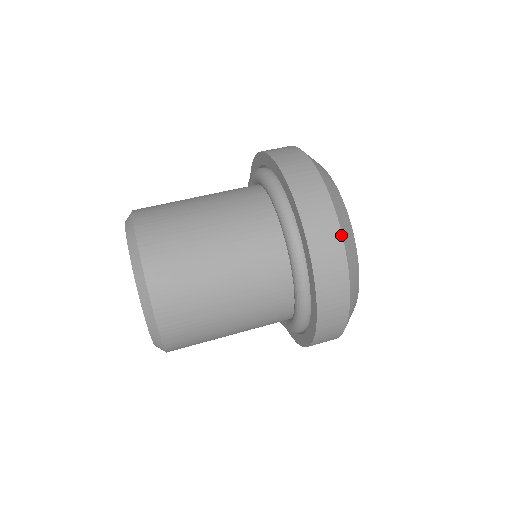
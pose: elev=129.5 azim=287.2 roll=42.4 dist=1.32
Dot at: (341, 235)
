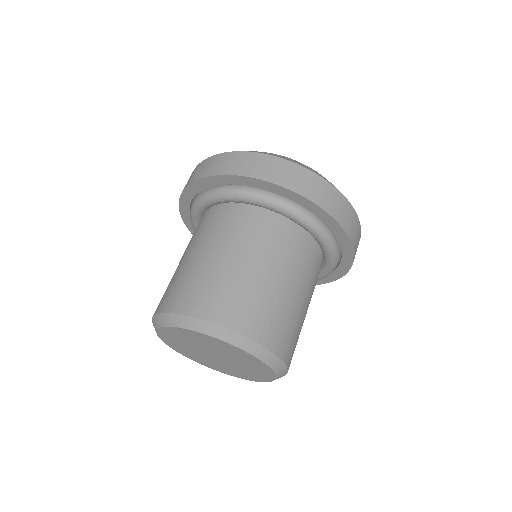
Dot at: (337, 190)
